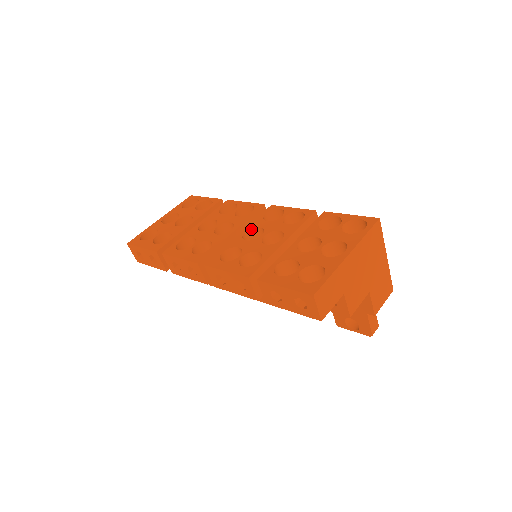
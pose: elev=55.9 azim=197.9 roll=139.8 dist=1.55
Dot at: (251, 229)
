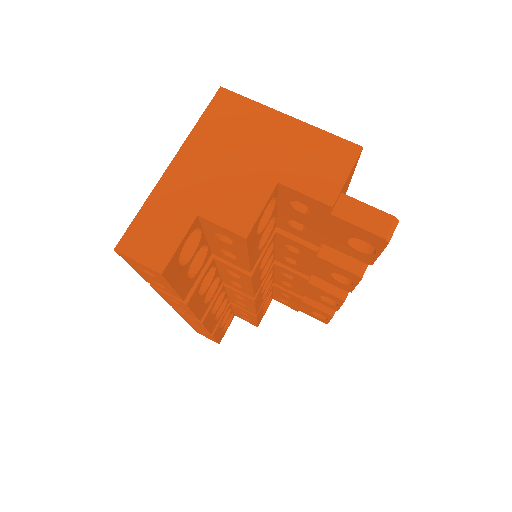
Dot at: occluded
